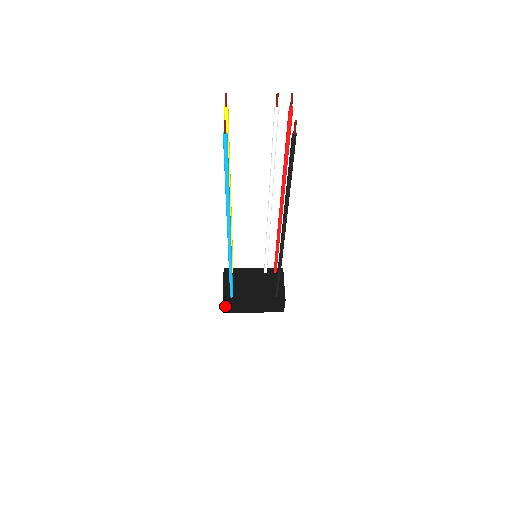
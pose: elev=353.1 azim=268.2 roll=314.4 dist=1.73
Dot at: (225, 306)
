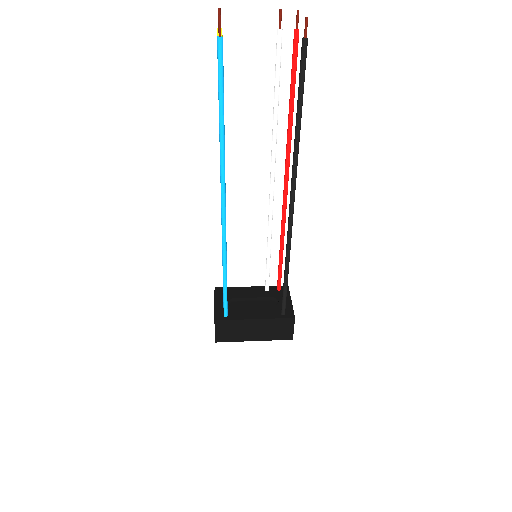
Dot at: (217, 330)
